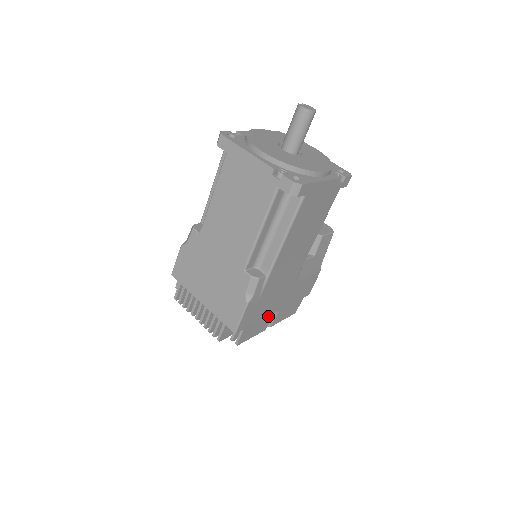
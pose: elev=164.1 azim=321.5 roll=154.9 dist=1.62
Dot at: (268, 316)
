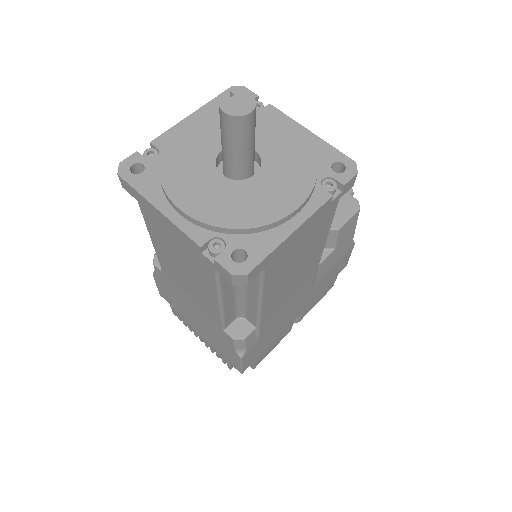
Dot at: (286, 327)
